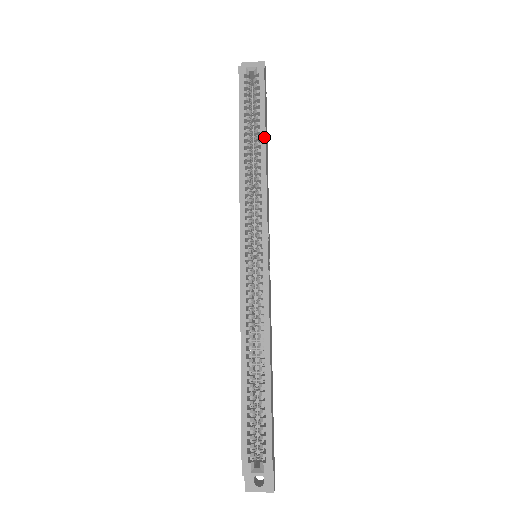
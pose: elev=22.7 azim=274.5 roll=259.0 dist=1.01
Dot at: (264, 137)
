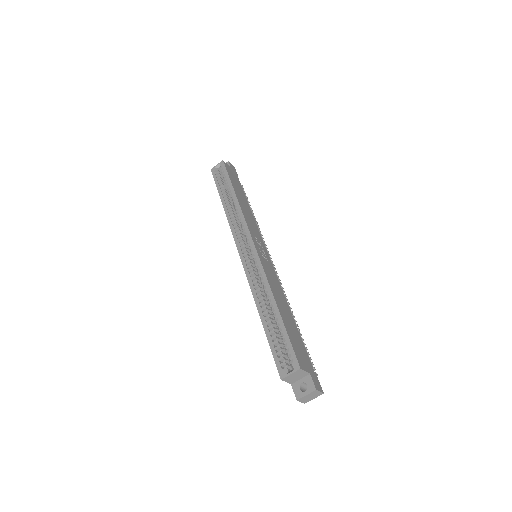
Dot at: (233, 191)
